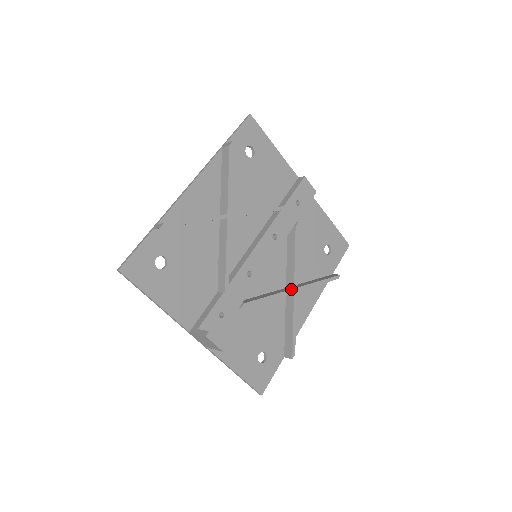
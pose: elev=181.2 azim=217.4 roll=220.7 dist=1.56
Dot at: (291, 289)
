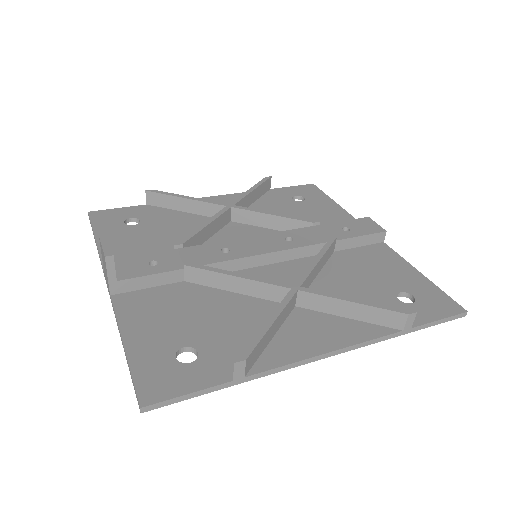
Dot at: (287, 284)
